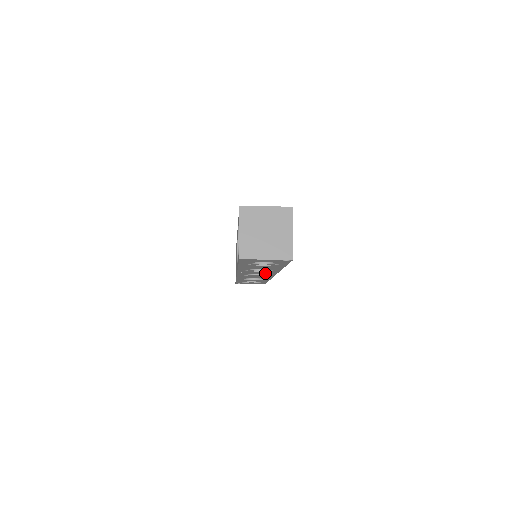
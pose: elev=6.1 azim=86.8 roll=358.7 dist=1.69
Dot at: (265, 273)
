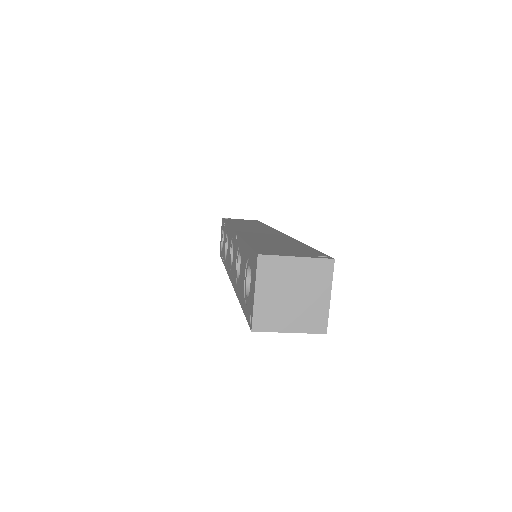
Dot at: occluded
